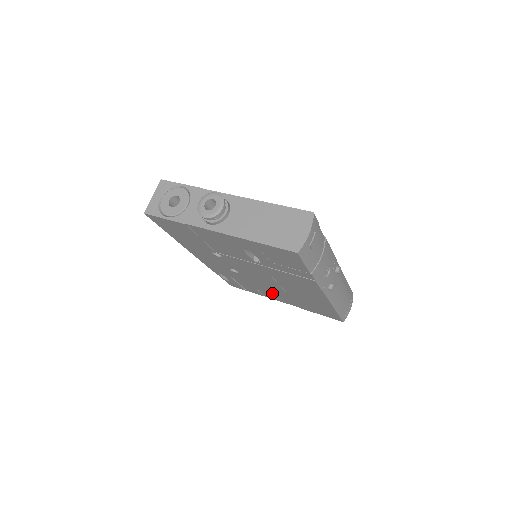
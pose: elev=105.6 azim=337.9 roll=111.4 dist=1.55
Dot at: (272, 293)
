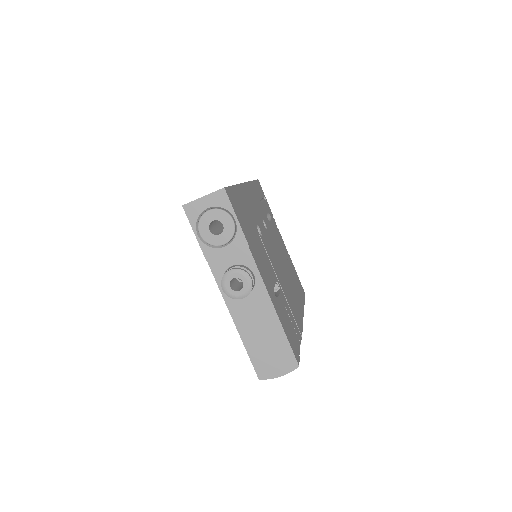
Dot at: occluded
